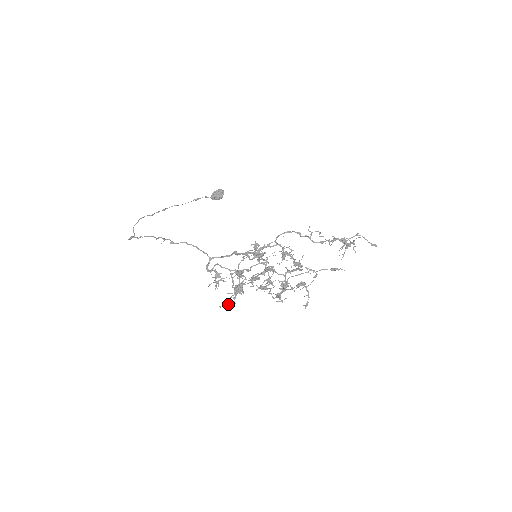
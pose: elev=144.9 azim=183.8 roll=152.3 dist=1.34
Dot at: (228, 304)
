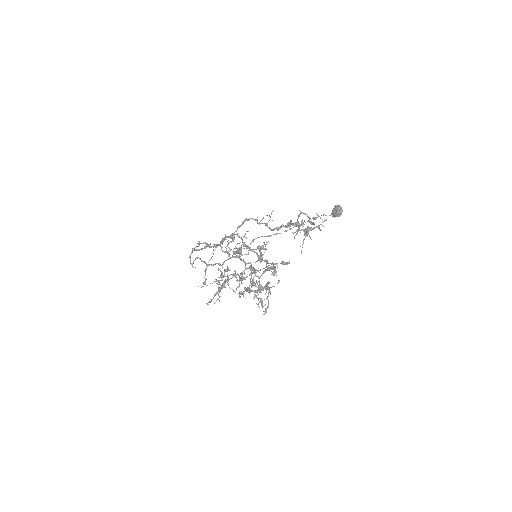
Dot at: (211, 301)
